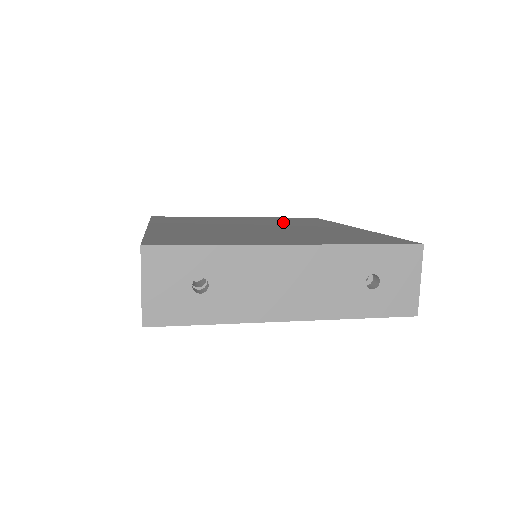
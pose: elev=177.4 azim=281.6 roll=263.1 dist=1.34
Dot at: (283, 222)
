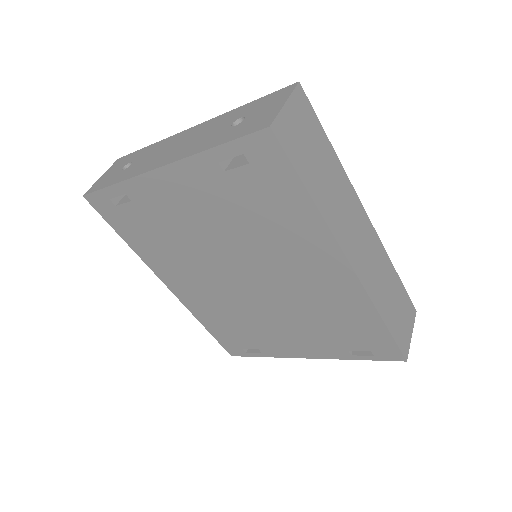
Dot at: occluded
